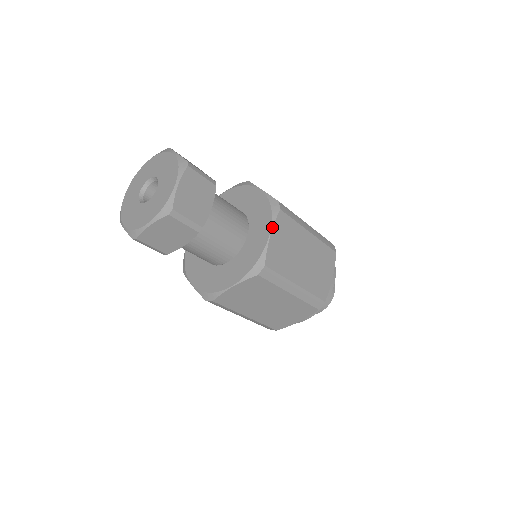
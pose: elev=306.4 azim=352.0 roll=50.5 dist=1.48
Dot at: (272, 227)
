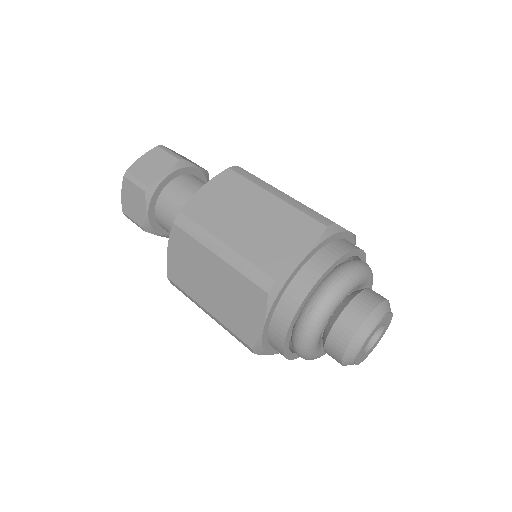
Dot at: (208, 181)
